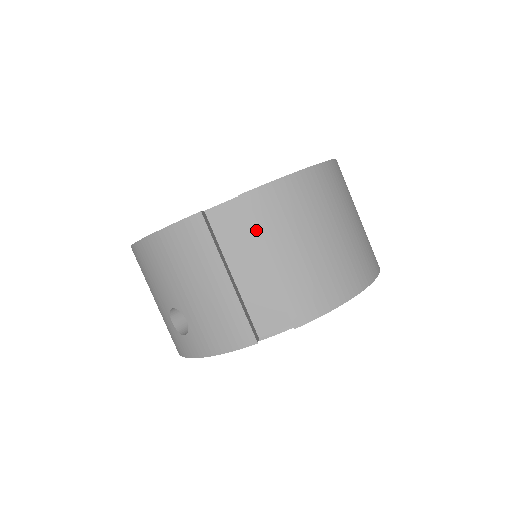
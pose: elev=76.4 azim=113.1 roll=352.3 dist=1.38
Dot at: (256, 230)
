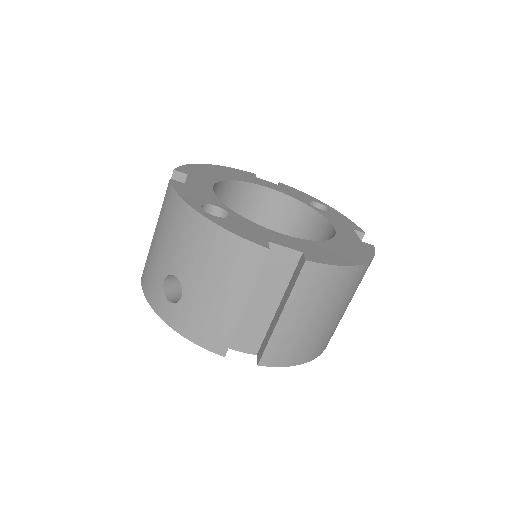
Dot at: (294, 291)
